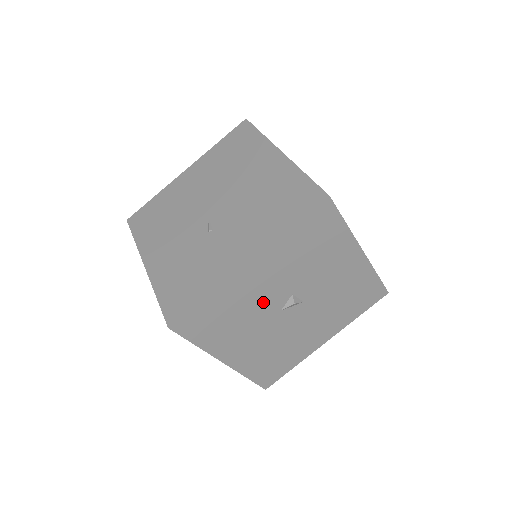
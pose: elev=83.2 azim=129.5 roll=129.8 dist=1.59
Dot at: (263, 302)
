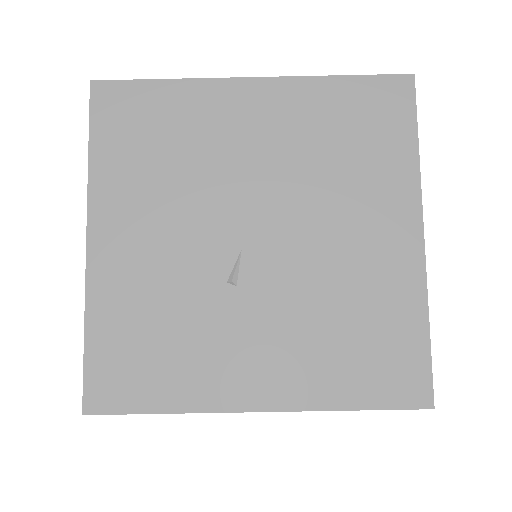
Dot at: occluded
